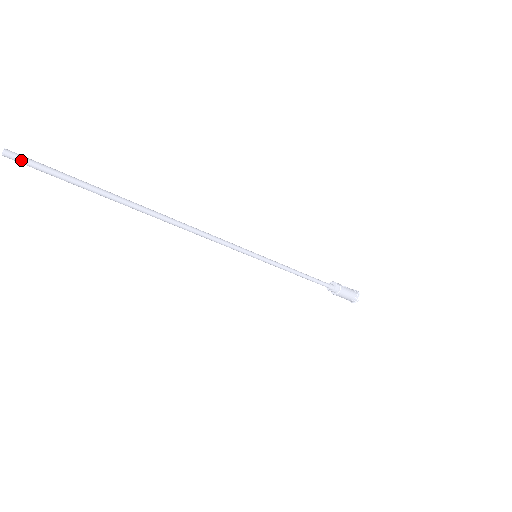
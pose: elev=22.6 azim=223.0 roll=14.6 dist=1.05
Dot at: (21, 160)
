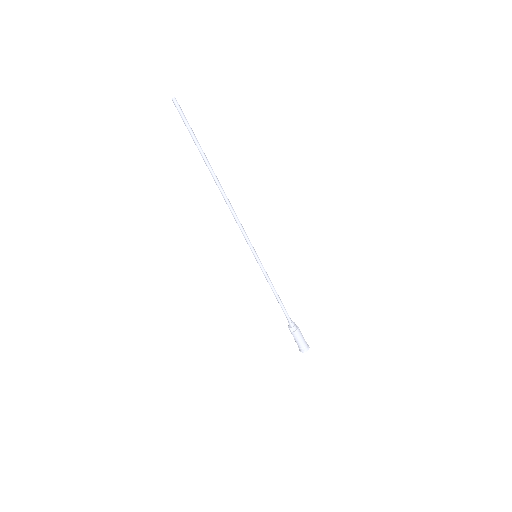
Dot at: (179, 105)
